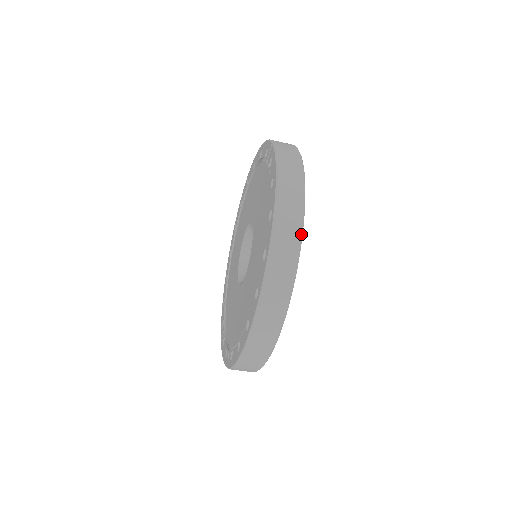
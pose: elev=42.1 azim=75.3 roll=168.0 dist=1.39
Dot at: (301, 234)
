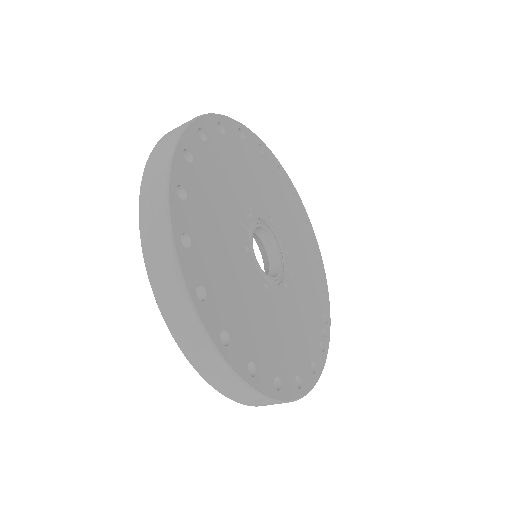
Dot at: (229, 370)
